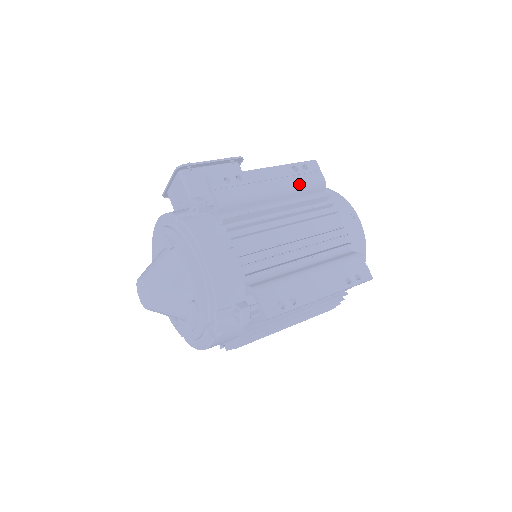
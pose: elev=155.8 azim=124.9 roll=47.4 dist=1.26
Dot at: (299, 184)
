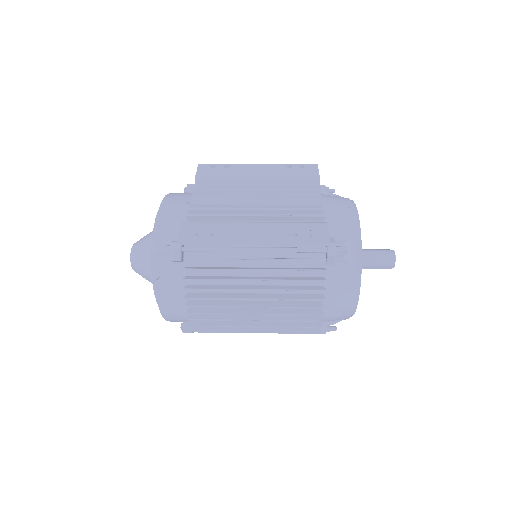
Dot at: (286, 175)
